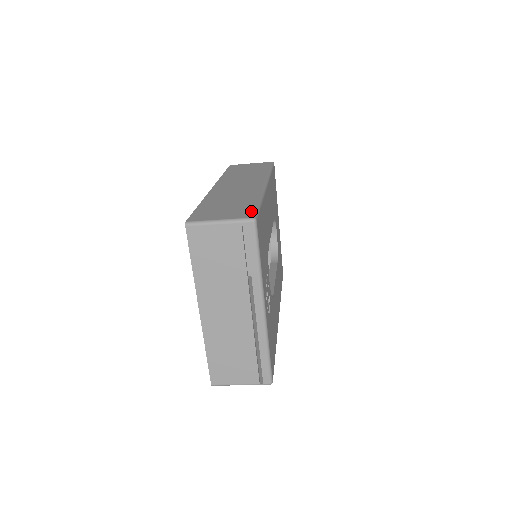
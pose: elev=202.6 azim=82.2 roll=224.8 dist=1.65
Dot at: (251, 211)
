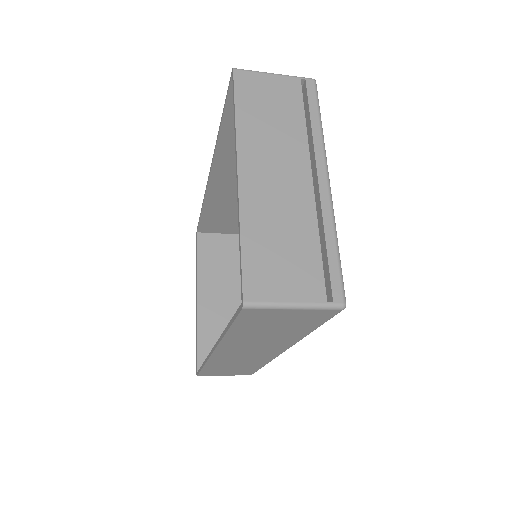
Dot at: occluded
